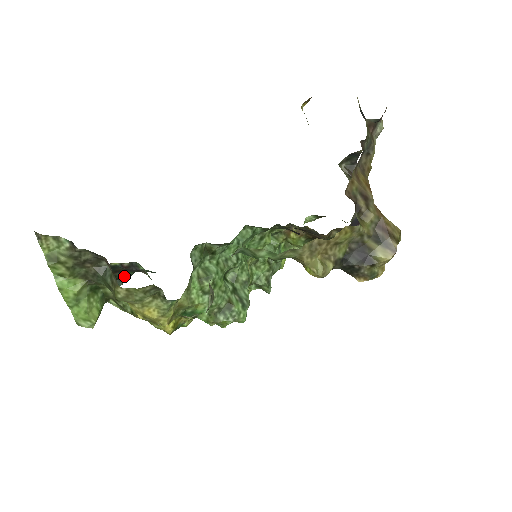
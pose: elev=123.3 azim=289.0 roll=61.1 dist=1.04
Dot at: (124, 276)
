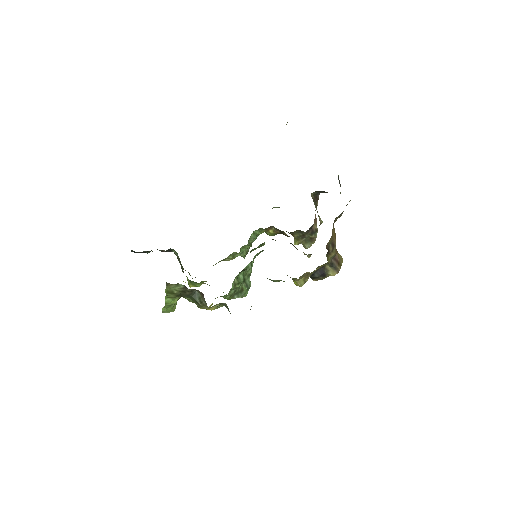
Dot at: occluded
